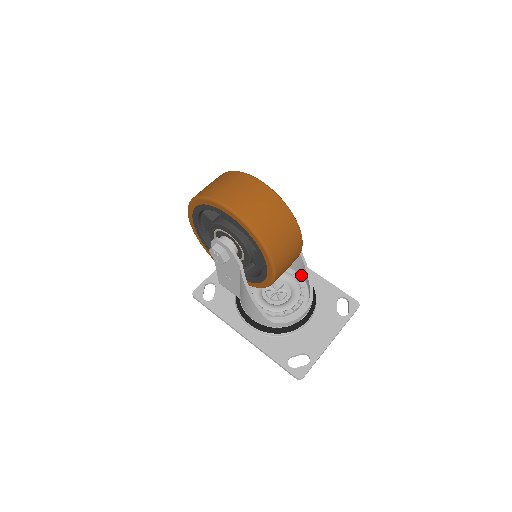
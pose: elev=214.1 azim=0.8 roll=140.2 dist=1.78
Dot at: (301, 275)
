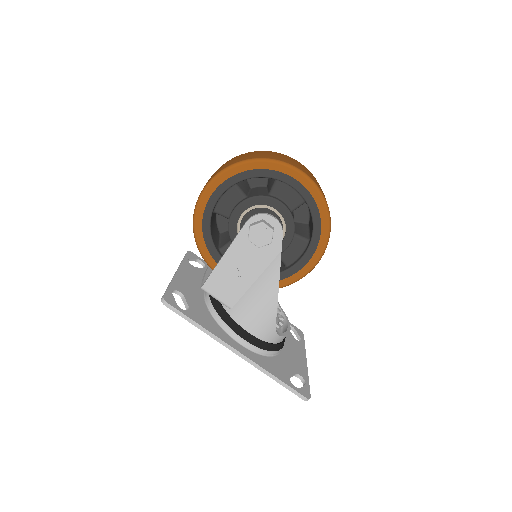
Dot at: occluded
